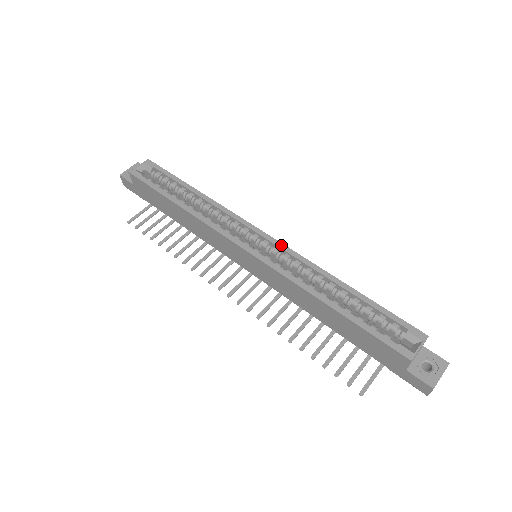
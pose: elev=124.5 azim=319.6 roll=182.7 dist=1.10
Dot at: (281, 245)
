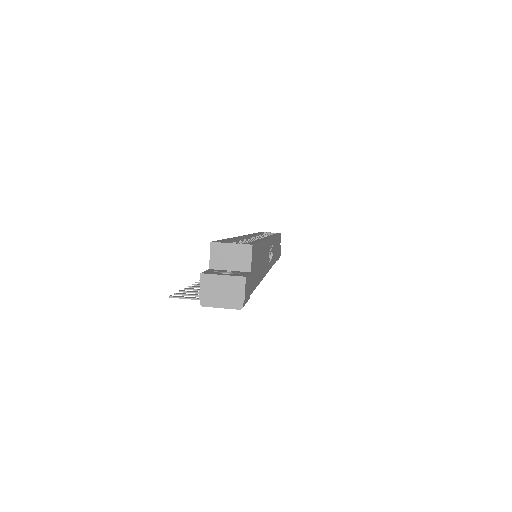
Dot at: (268, 237)
